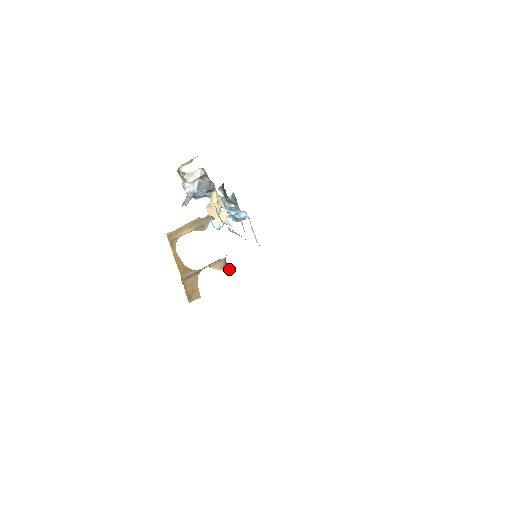
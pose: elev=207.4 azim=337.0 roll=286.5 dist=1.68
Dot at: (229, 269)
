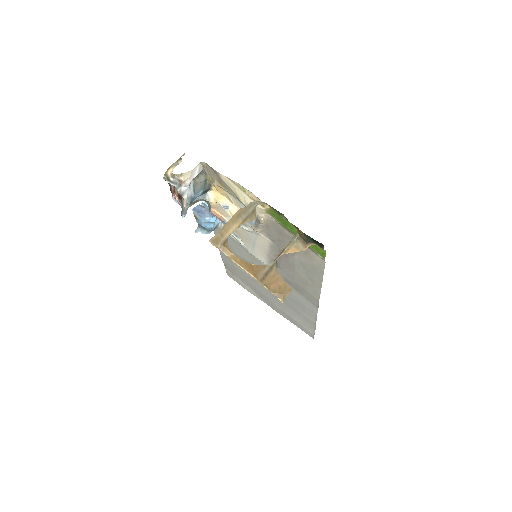
Dot at: (308, 246)
